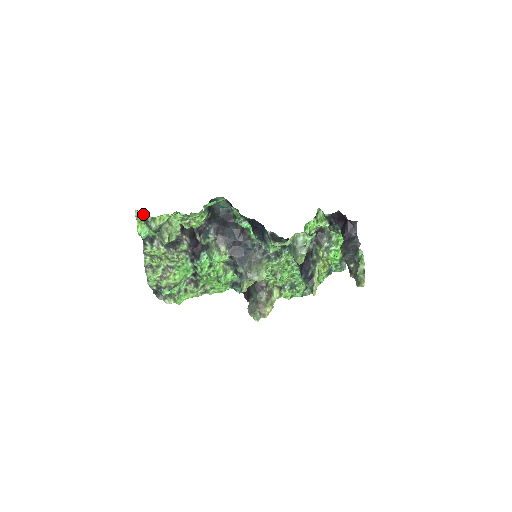
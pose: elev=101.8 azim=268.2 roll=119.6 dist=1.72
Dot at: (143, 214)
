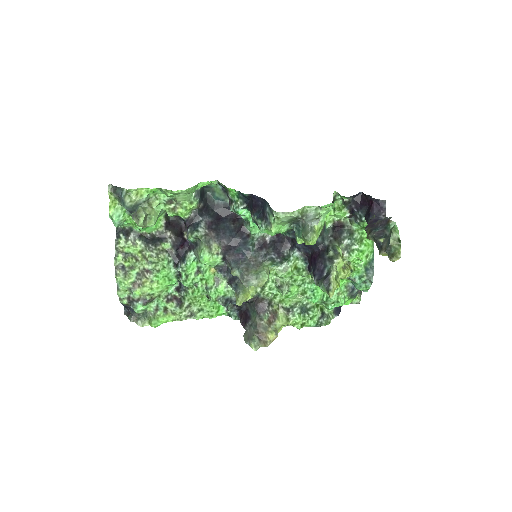
Dot at: (117, 188)
